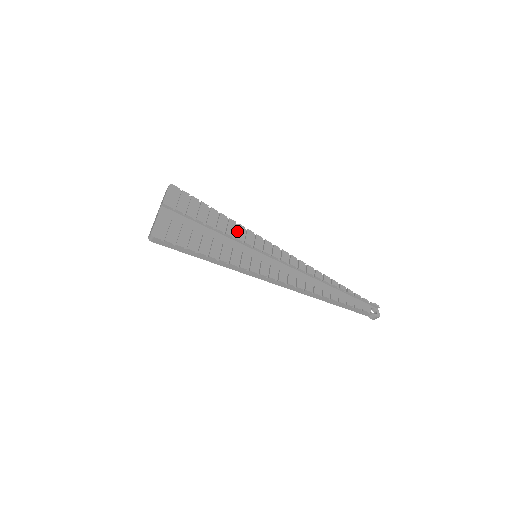
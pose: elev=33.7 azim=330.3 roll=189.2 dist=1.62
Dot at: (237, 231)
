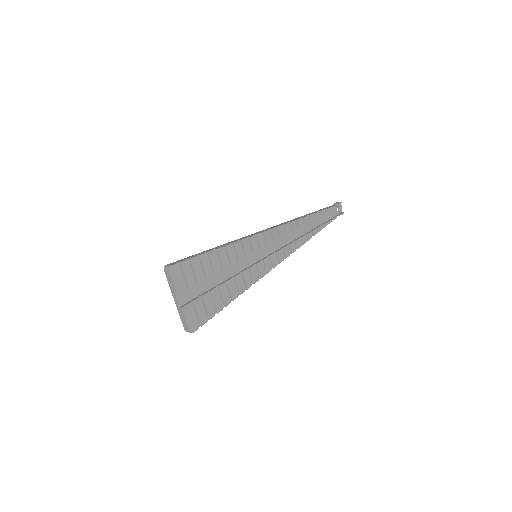
Dot at: (236, 252)
